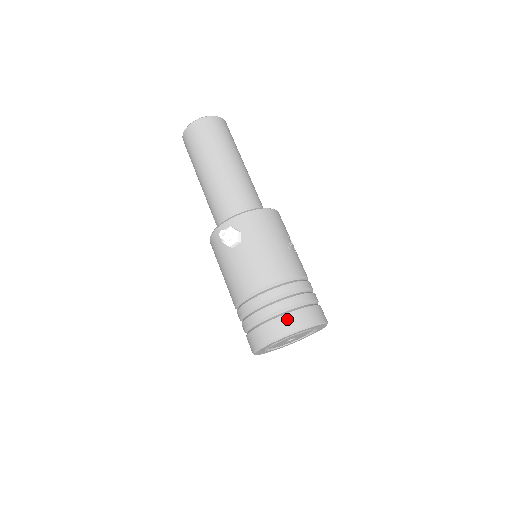
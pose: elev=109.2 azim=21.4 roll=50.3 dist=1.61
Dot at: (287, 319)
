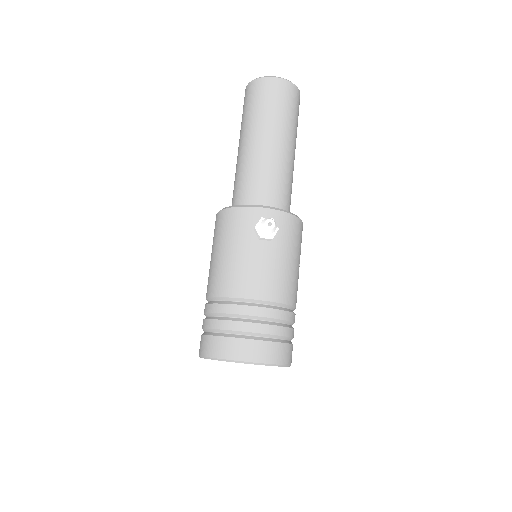
Dot at: (275, 348)
